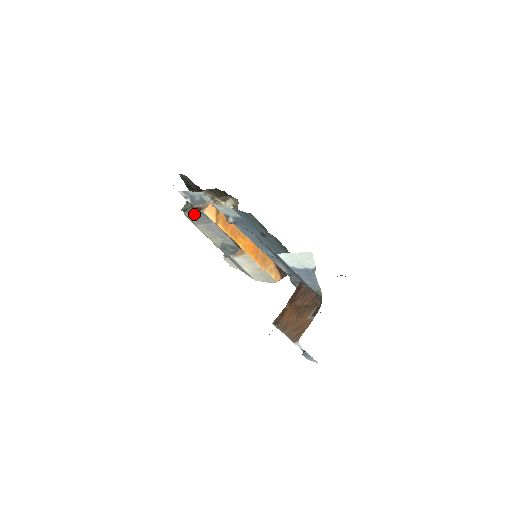
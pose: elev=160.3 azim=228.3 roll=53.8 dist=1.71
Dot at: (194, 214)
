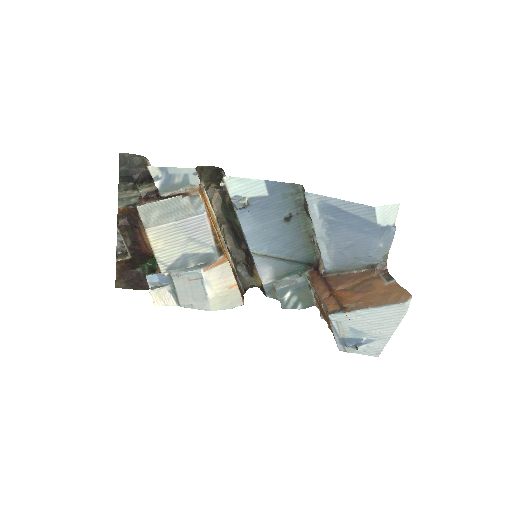
Dot at: (168, 203)
